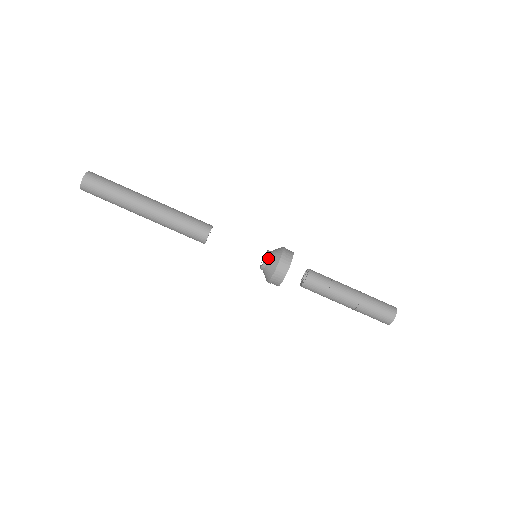
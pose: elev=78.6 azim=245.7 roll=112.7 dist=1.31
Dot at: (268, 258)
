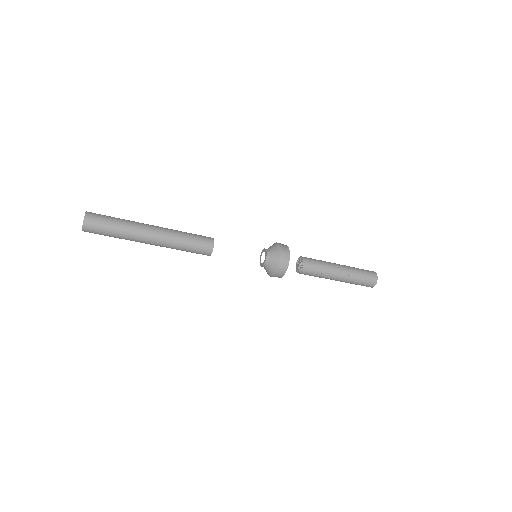
Dot at: (267, 263)
